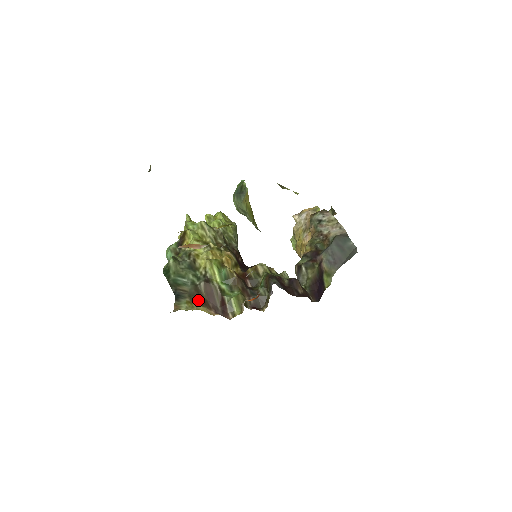
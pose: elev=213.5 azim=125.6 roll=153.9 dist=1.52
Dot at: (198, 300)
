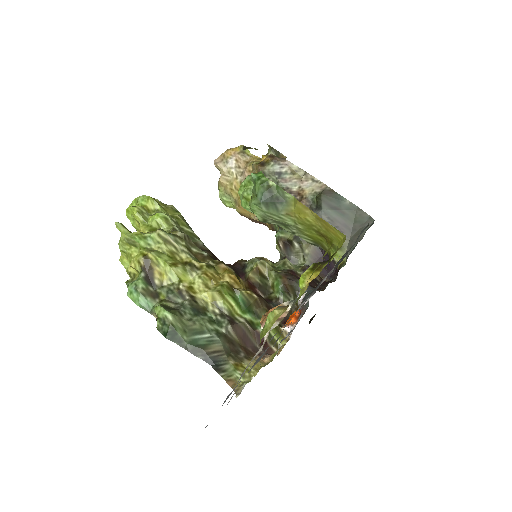
Dot at: (239, 354)
